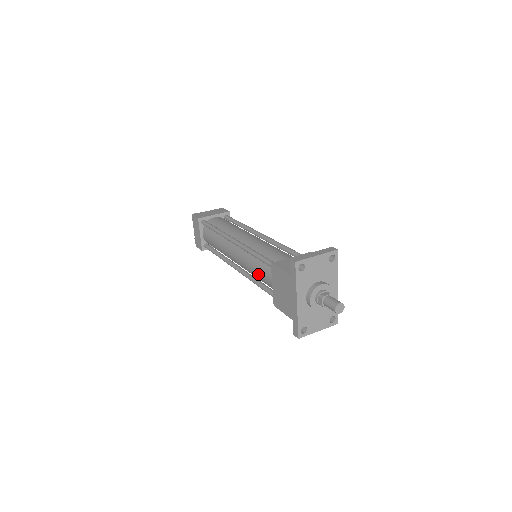
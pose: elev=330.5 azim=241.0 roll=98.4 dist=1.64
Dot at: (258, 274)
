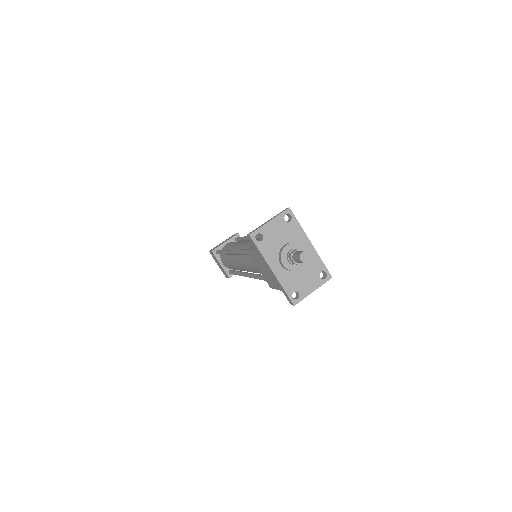
Dot at: (253, 268)
